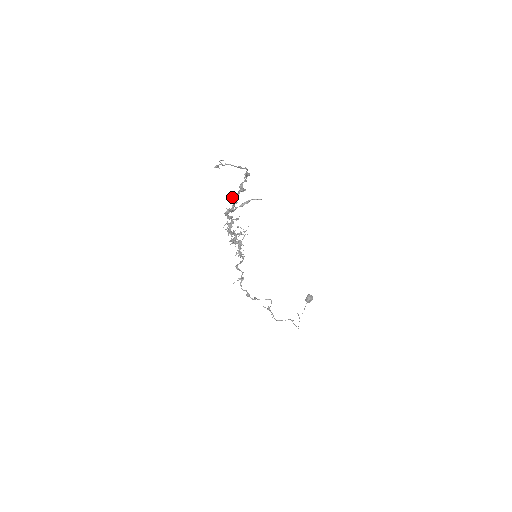
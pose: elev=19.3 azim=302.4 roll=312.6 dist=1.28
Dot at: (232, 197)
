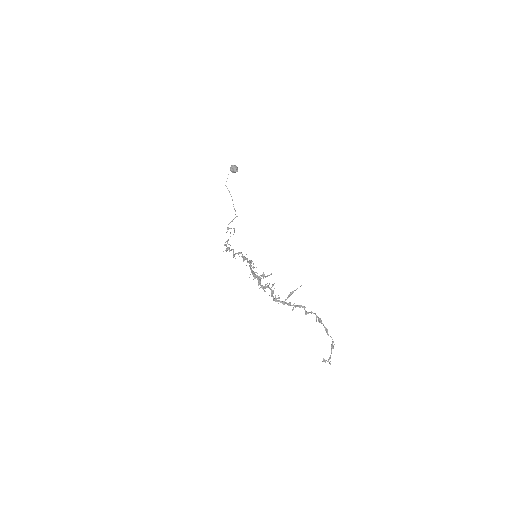
Dot at: occluded
